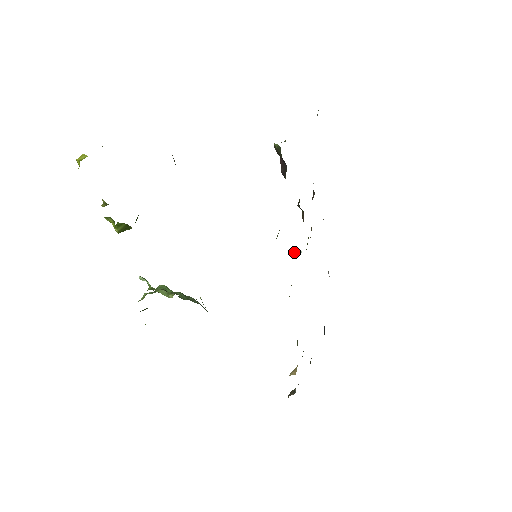
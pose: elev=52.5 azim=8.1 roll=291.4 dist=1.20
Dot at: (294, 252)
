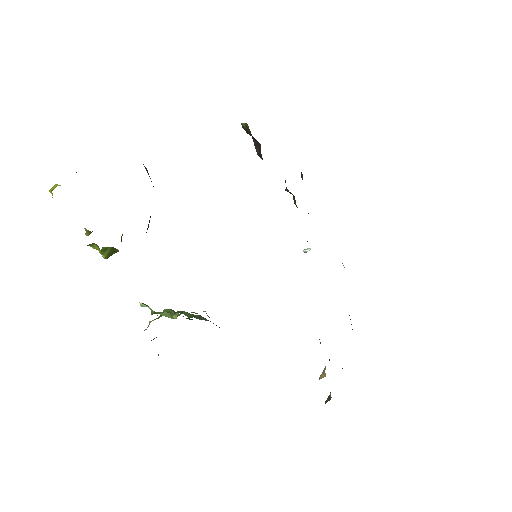
Dot at: occluded
